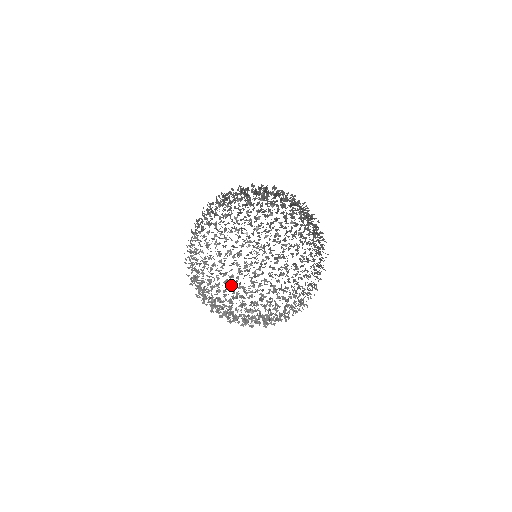
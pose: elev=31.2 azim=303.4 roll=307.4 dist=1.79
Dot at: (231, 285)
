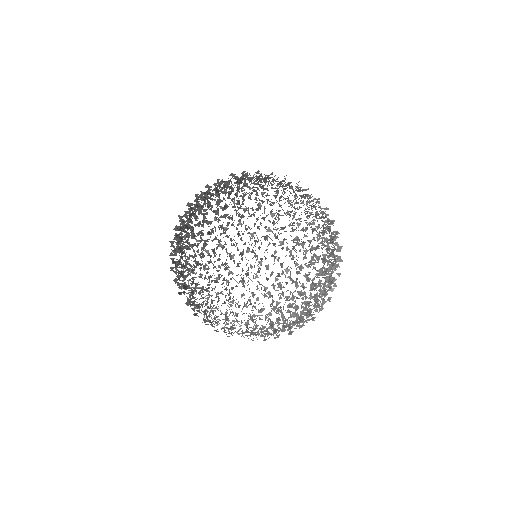
Dot at: (285, 323)
